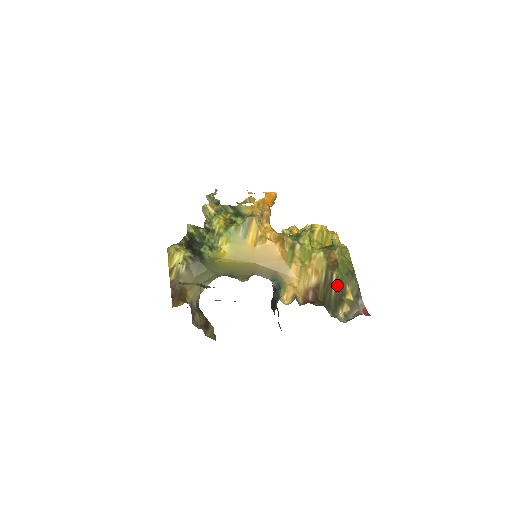
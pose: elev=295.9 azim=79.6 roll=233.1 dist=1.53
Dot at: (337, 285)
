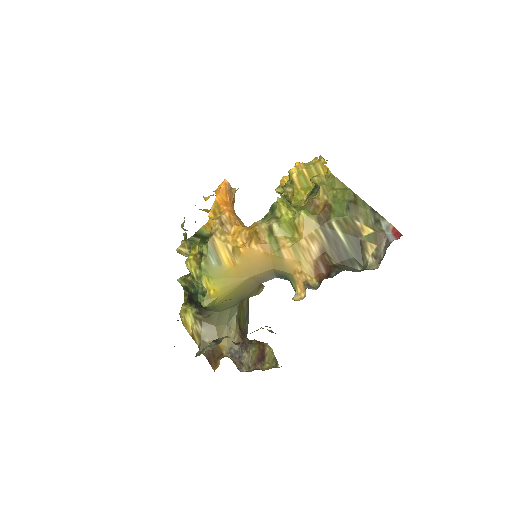
Dot at: (344, 231)
